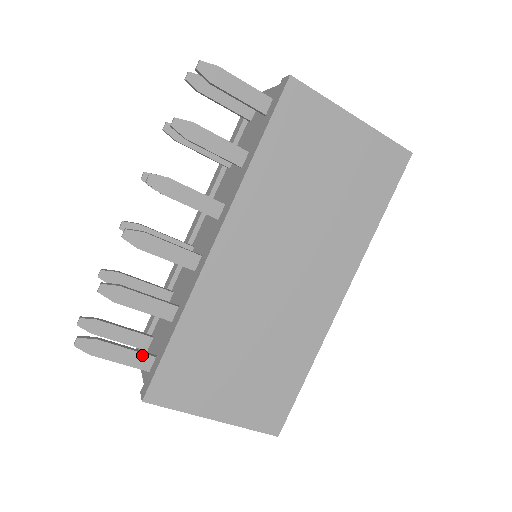
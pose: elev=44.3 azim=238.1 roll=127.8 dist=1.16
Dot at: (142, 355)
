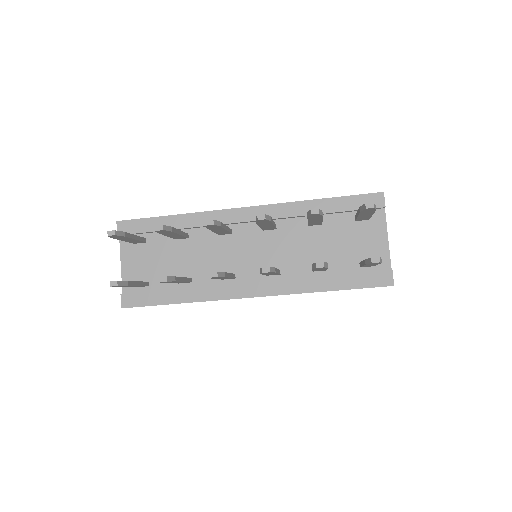
Dot at: occluded
